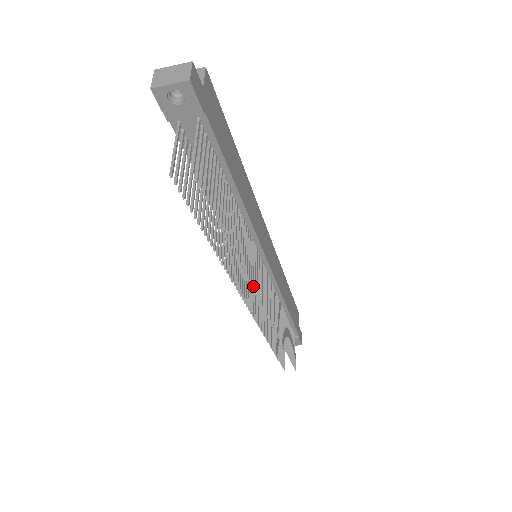
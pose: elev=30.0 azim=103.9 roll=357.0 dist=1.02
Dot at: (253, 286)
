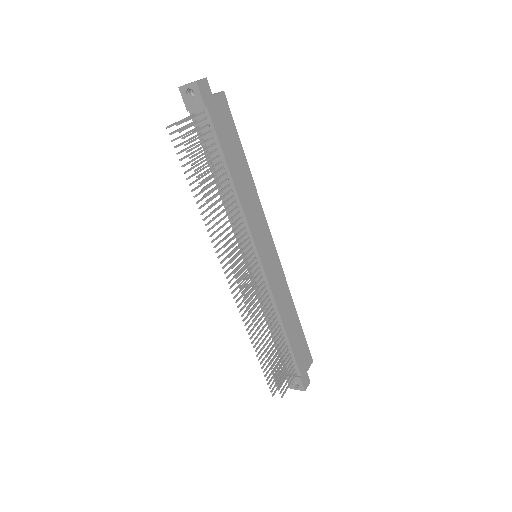
Dot at: occluded
